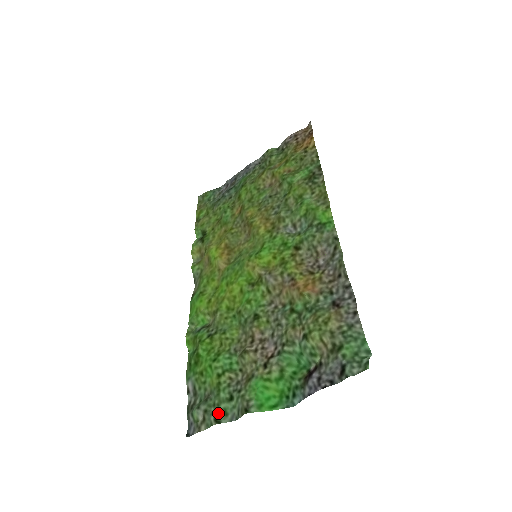
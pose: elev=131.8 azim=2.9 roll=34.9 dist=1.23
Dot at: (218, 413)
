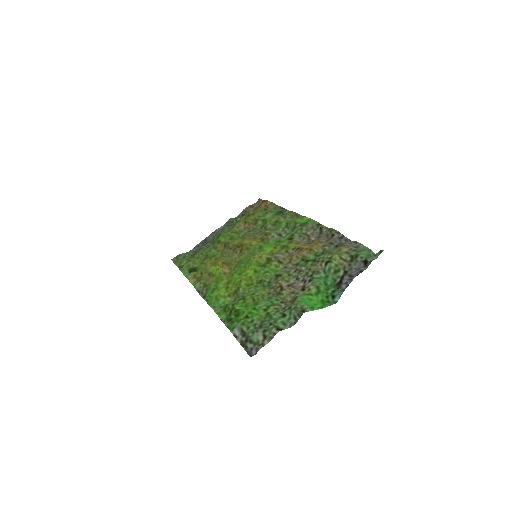
Dot at: (278, 325)
